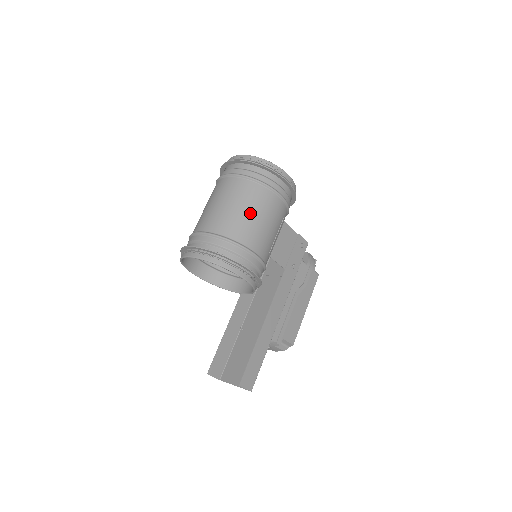
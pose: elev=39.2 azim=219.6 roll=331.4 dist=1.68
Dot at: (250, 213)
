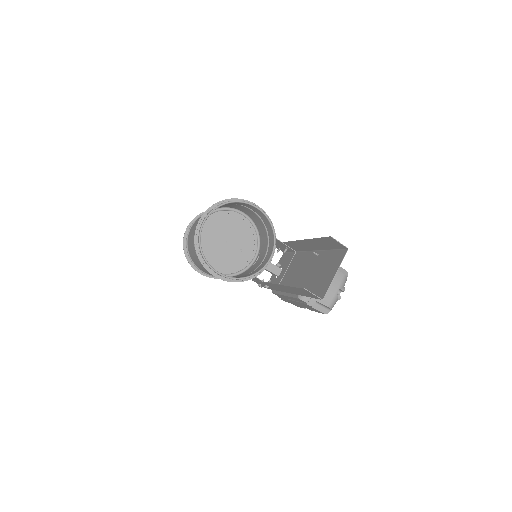
Dot at: (226, 207)
